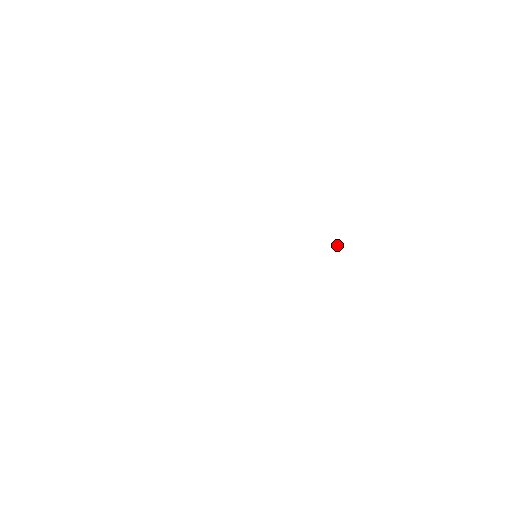
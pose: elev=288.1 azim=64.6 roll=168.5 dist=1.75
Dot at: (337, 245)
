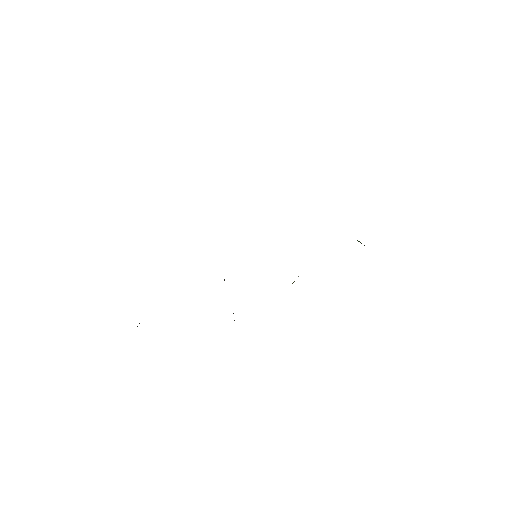
Dot at: (359, 241)
